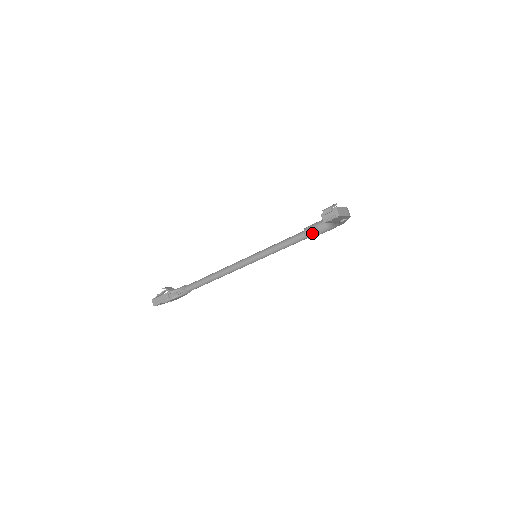
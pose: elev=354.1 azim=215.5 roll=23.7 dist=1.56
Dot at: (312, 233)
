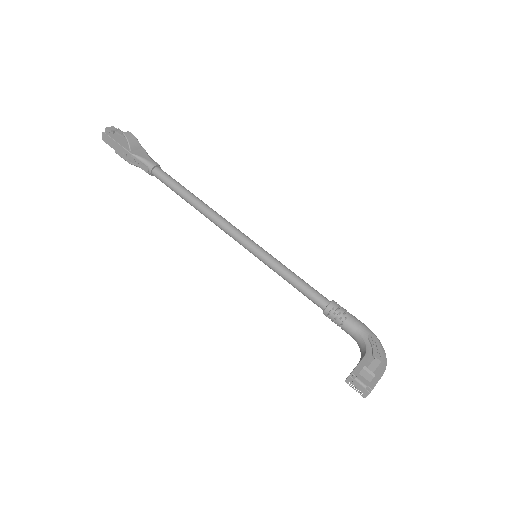
Dot at: (332, 320)
